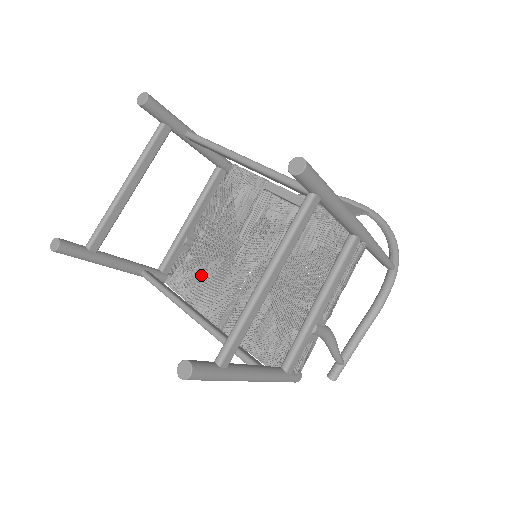
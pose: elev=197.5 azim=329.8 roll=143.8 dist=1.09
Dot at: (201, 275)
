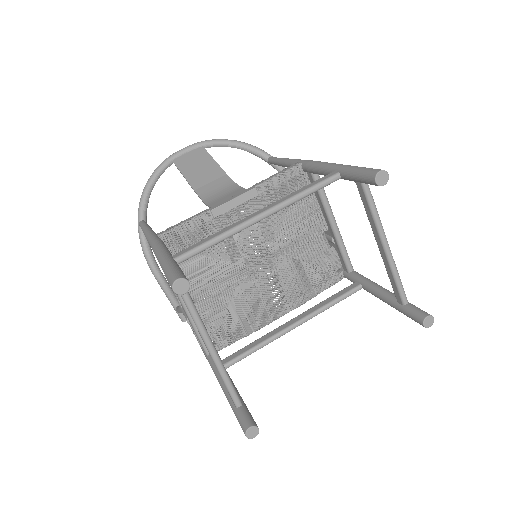
Dot at: (237, 313)
